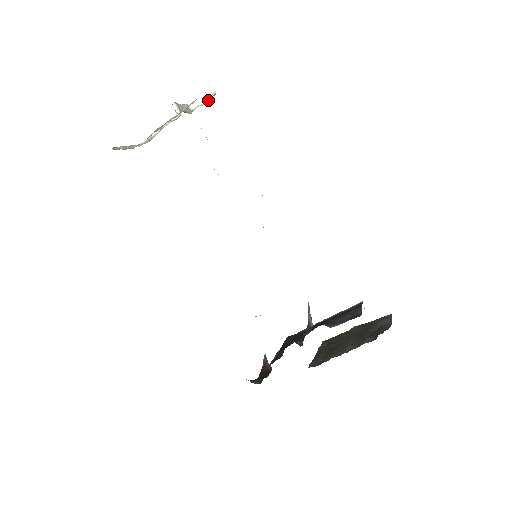
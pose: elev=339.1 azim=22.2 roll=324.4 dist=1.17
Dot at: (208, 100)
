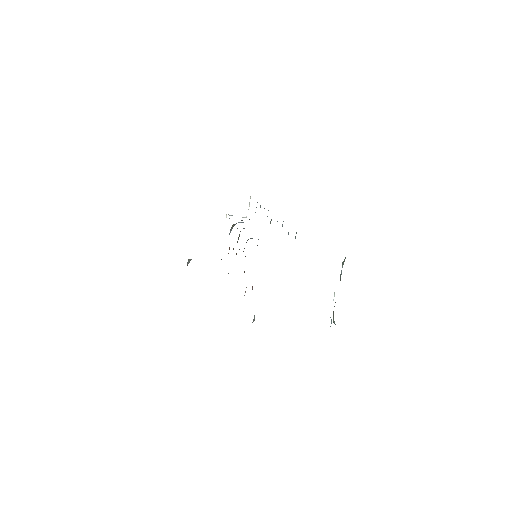
Dot at: (249, 204)
